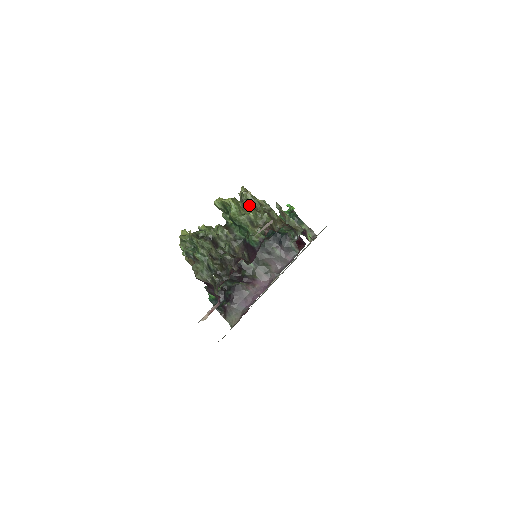
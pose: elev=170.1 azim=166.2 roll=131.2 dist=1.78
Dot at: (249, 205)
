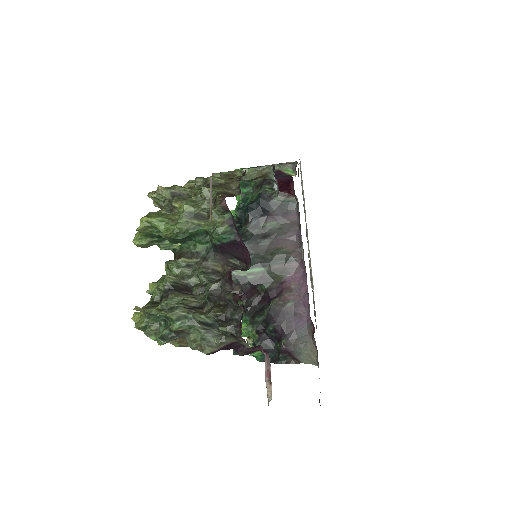
Dot at: (174, 201)
